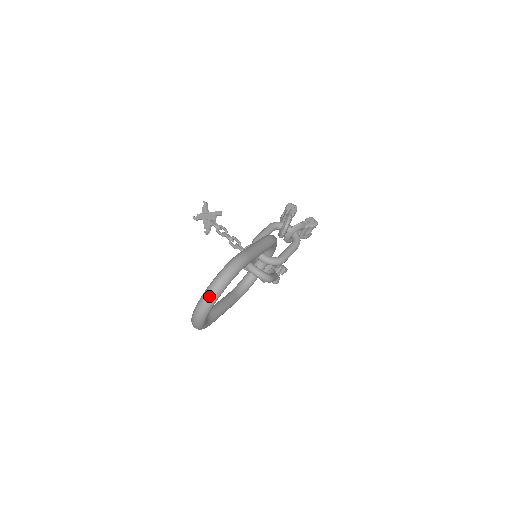
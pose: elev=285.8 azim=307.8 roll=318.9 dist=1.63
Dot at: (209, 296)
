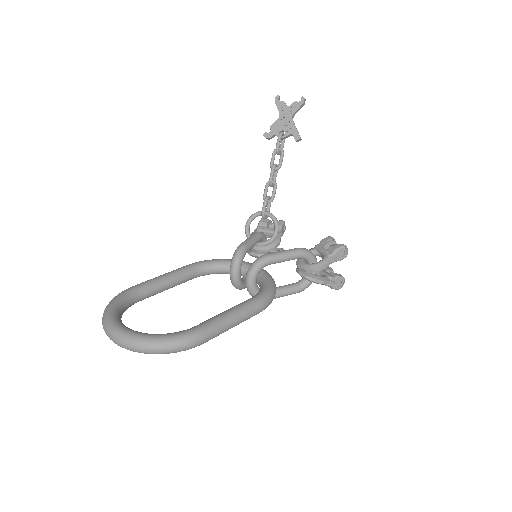
Dot at: (124, 345)
